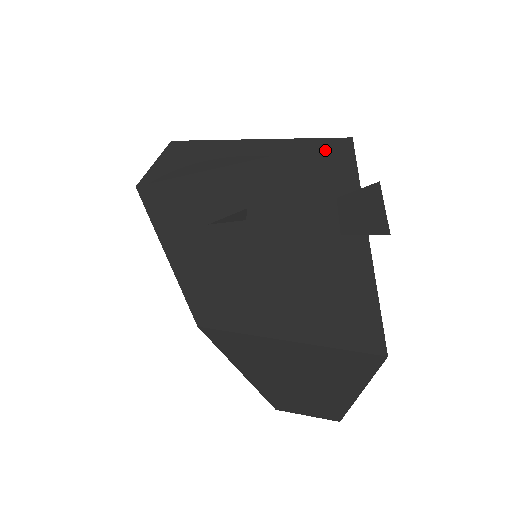
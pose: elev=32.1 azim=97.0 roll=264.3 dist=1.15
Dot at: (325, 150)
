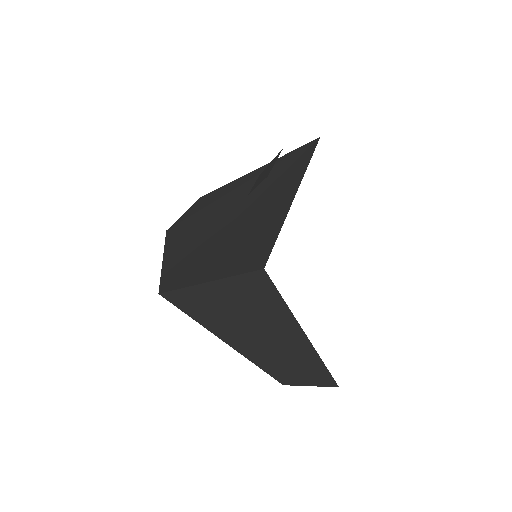
Dot at: (295, 155)
